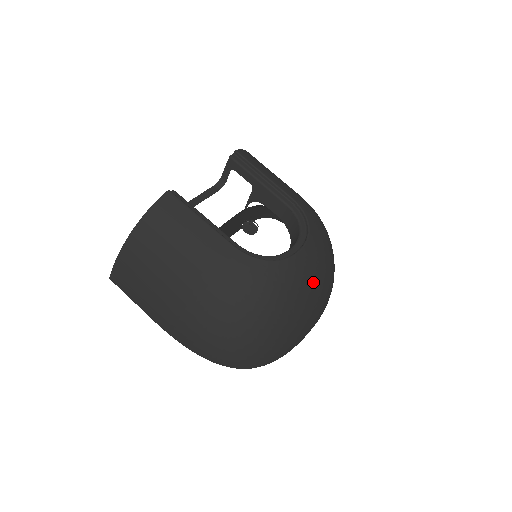
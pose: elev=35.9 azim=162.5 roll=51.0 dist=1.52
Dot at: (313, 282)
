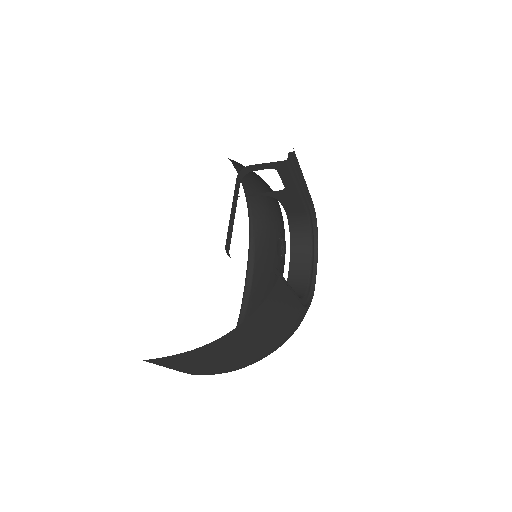
Dot at: occluded
